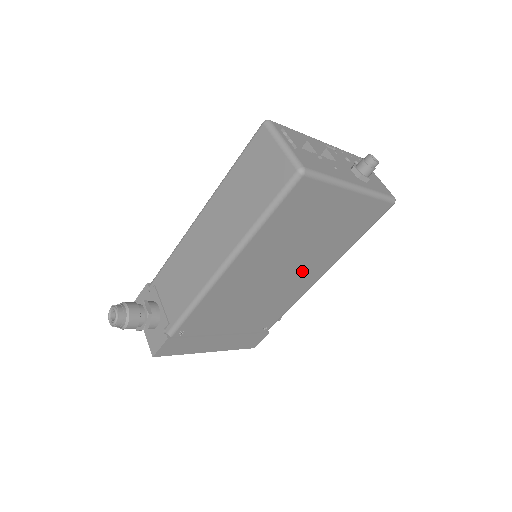
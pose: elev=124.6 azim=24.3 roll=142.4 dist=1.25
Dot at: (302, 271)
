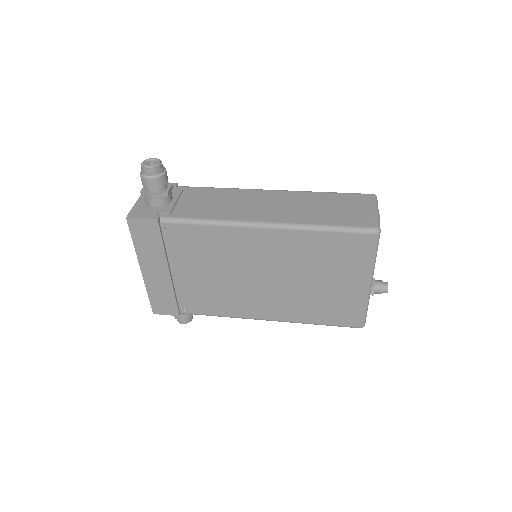
Dot at: (270, 297)
